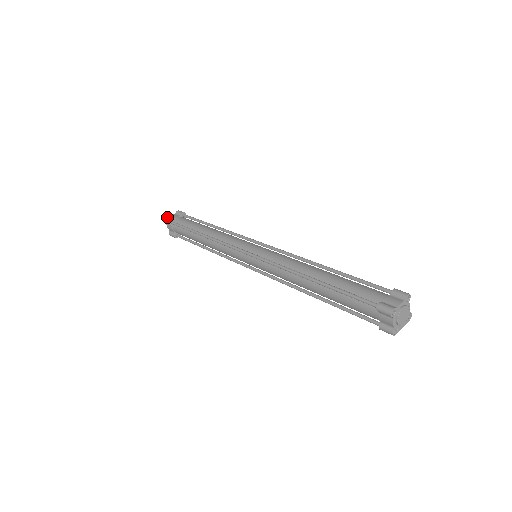
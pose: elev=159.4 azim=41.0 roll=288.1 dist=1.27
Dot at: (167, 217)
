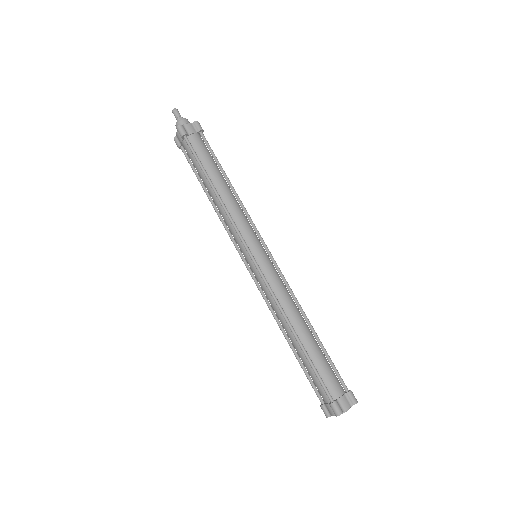
Dot at: (182, 125)
